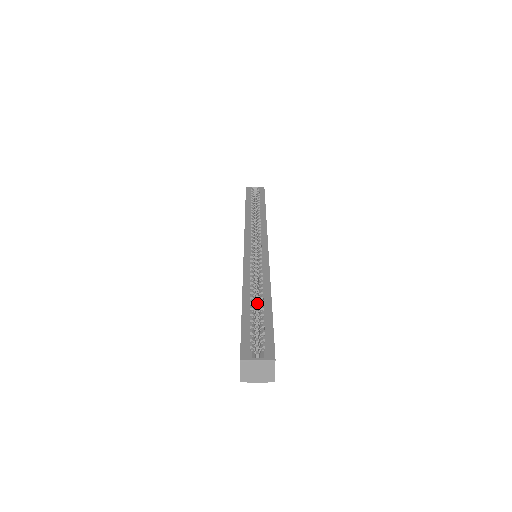
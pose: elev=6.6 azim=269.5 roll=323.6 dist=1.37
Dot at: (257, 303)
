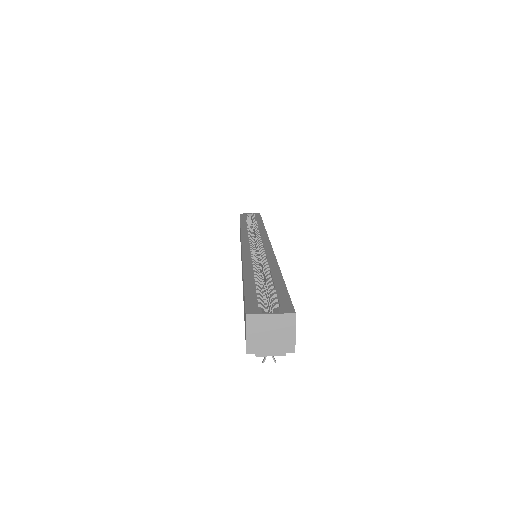
Dot at: (262, 287)
